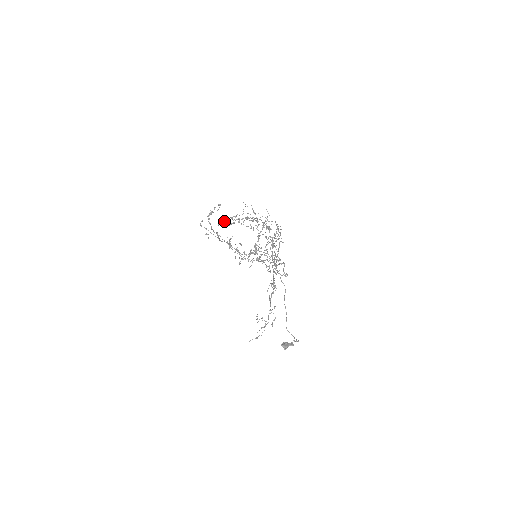
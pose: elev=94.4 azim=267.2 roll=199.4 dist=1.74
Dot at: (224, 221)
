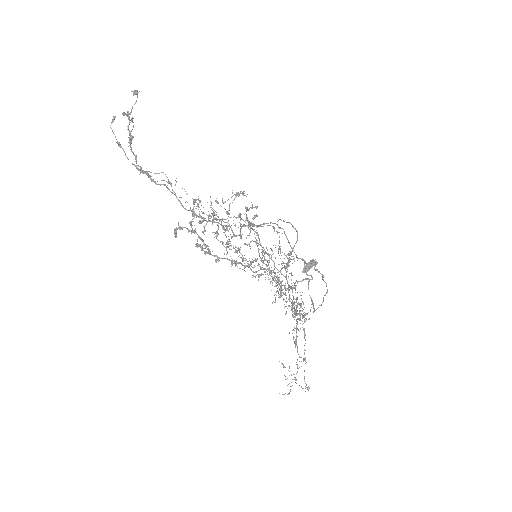
Dot at: (182, 228)
